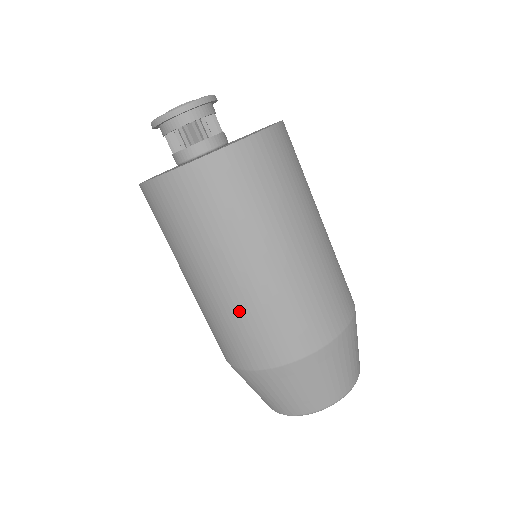
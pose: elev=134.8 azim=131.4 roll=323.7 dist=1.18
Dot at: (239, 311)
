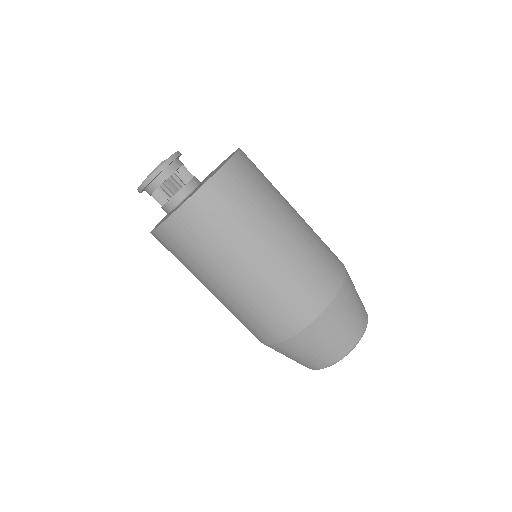
Dot at: (304, 253)
